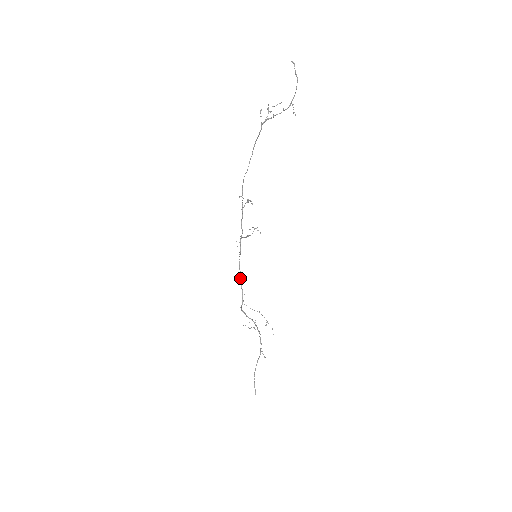
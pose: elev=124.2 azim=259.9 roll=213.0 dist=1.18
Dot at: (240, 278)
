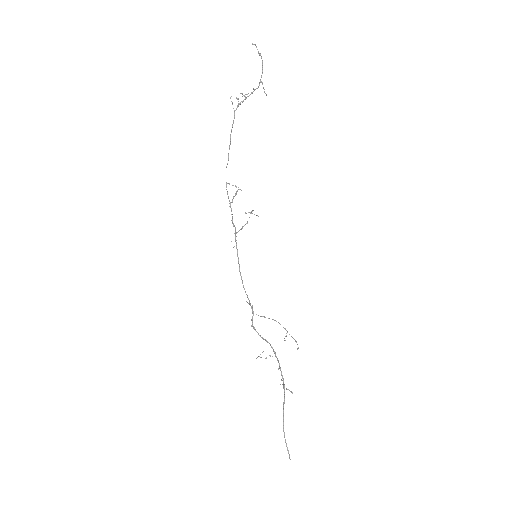
Dot at: (243, 286)
